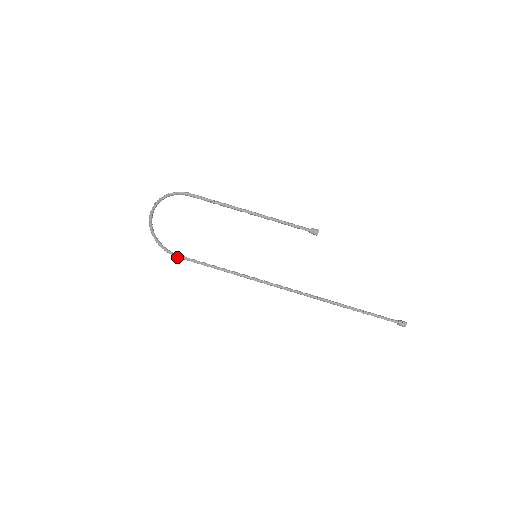
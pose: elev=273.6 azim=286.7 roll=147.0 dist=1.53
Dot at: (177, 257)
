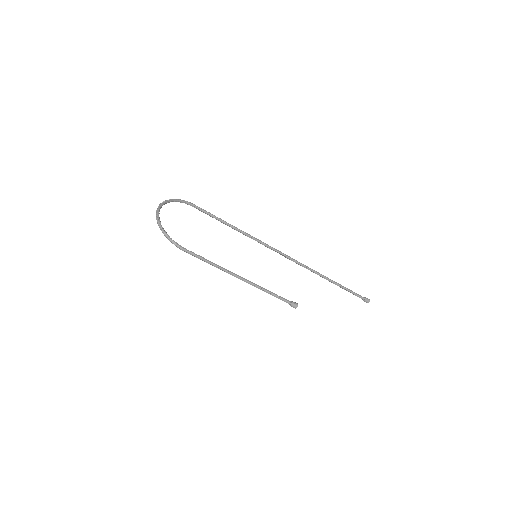
Dot at: (194, 205)
